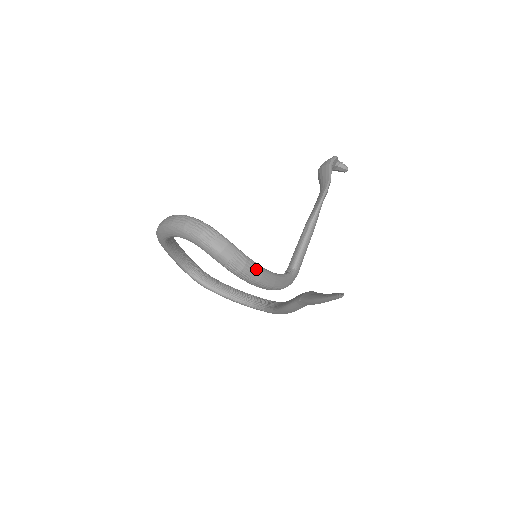
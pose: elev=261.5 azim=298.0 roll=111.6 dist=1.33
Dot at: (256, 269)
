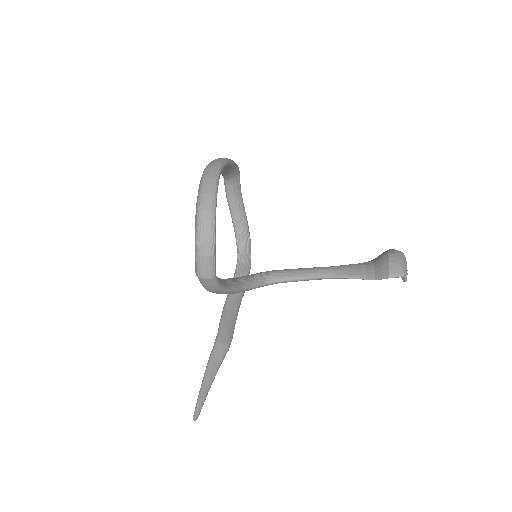
Dot at: (221, 293)
